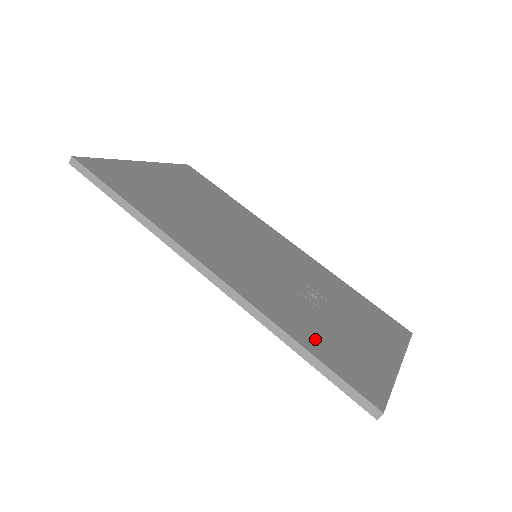
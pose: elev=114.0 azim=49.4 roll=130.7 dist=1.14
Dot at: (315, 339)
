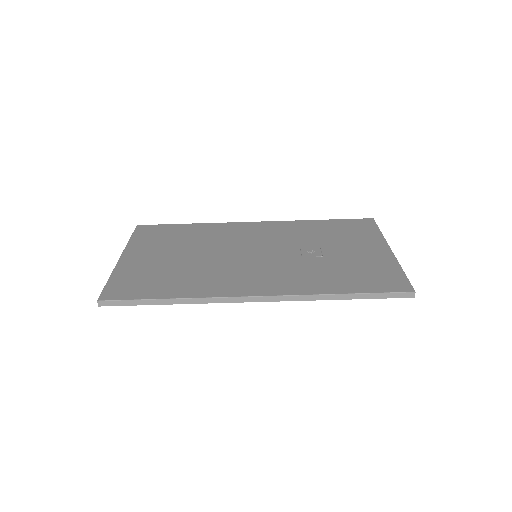
Dot at: (346, 282)
